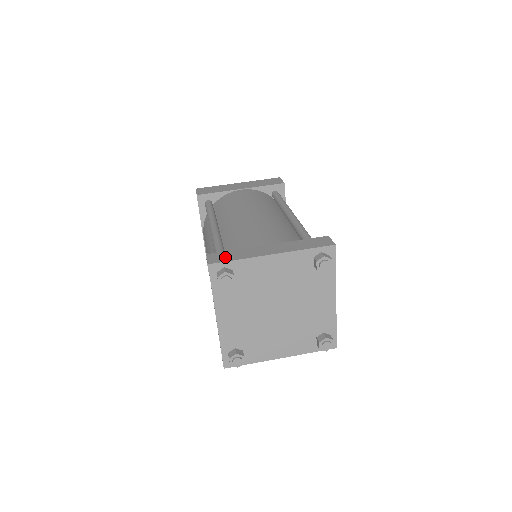
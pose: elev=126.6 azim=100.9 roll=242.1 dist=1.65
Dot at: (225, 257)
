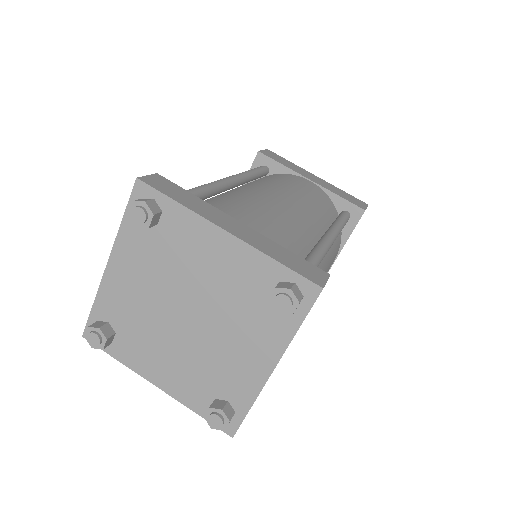
Dot at: (169, 189)
